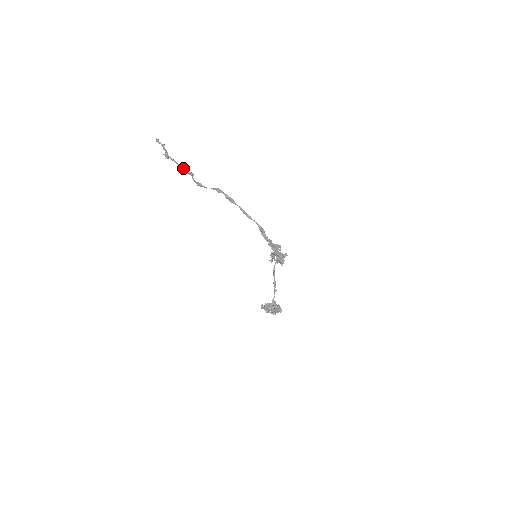
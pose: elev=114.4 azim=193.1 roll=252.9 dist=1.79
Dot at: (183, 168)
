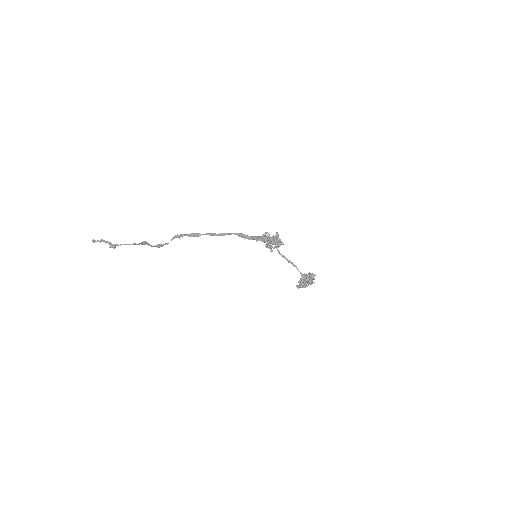
Dot at: (134, 244)
